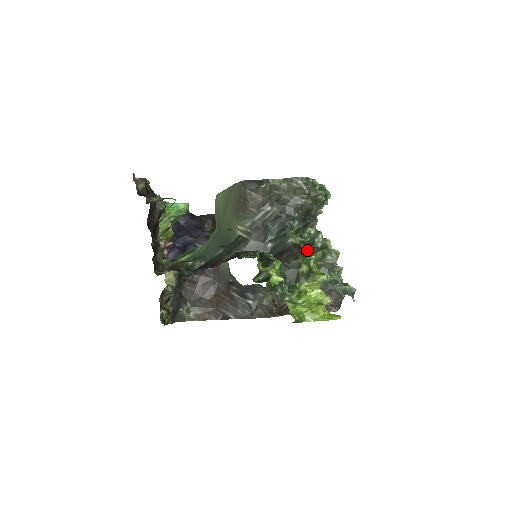
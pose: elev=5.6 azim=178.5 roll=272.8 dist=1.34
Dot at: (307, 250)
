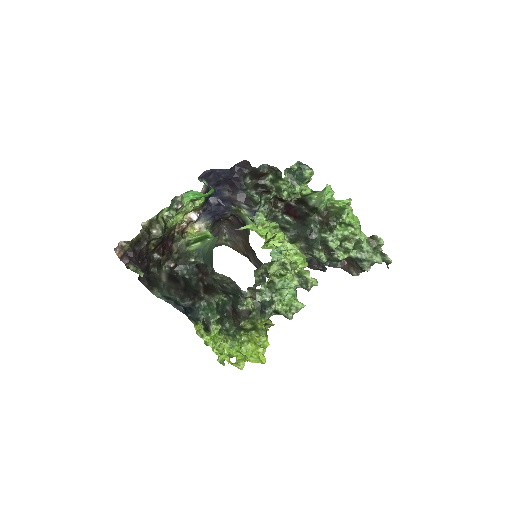
Dot at: (259, 311)
